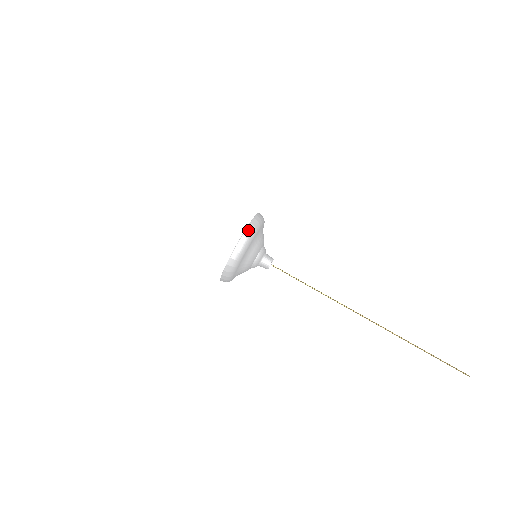
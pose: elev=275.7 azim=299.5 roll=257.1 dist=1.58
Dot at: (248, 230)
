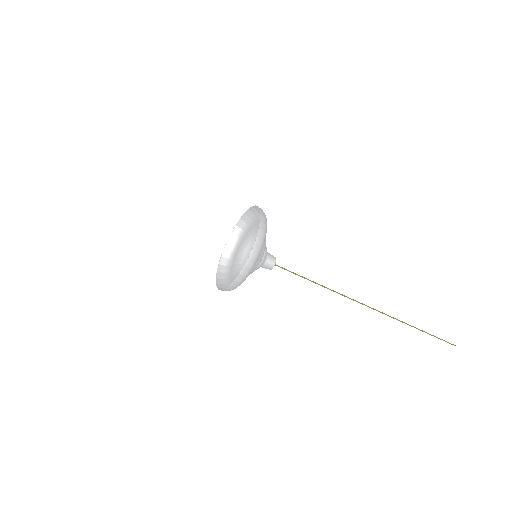
Dot at: (254, 248)
